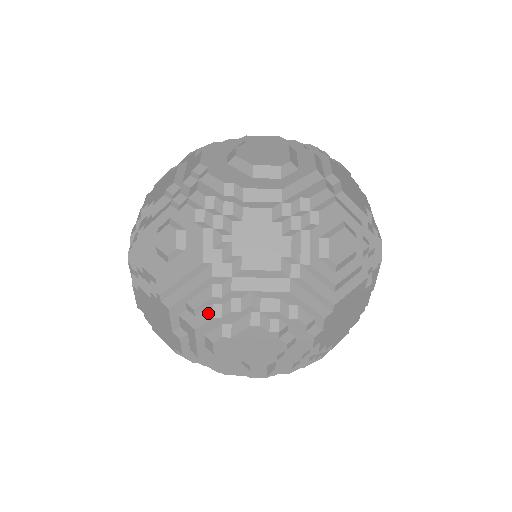
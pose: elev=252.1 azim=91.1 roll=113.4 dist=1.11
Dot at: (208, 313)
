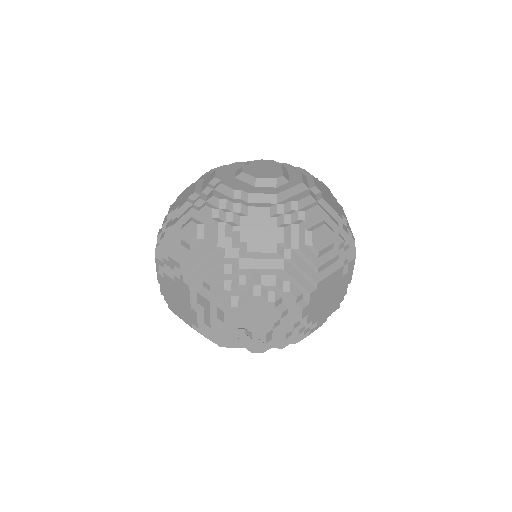
Dot at: (221, 287)
